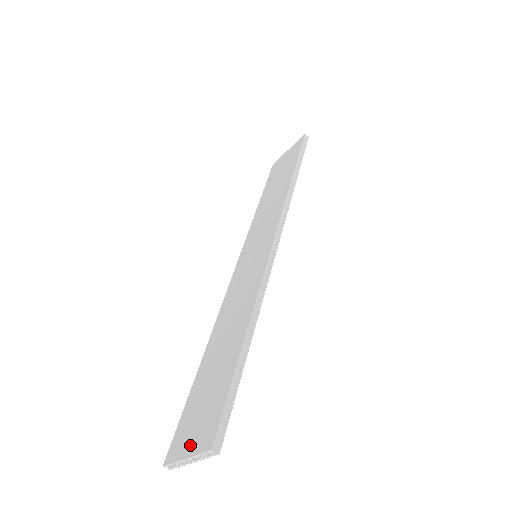
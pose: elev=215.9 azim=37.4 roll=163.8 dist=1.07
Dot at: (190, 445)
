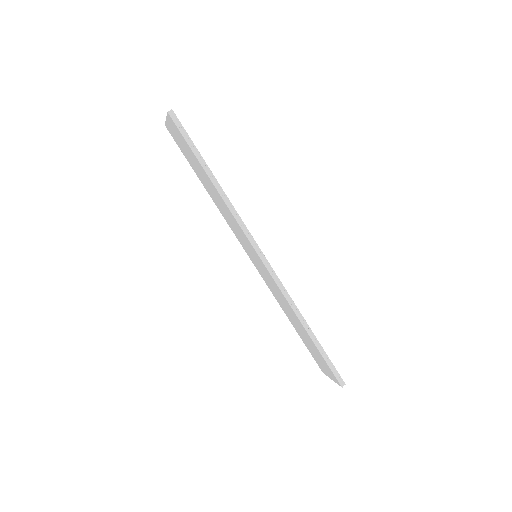
Dot at: (329, 375)
